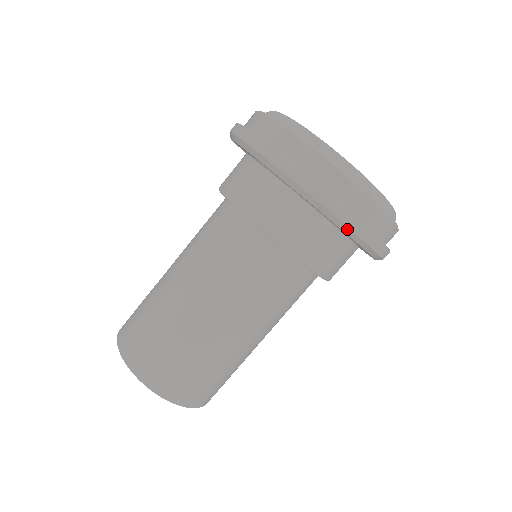
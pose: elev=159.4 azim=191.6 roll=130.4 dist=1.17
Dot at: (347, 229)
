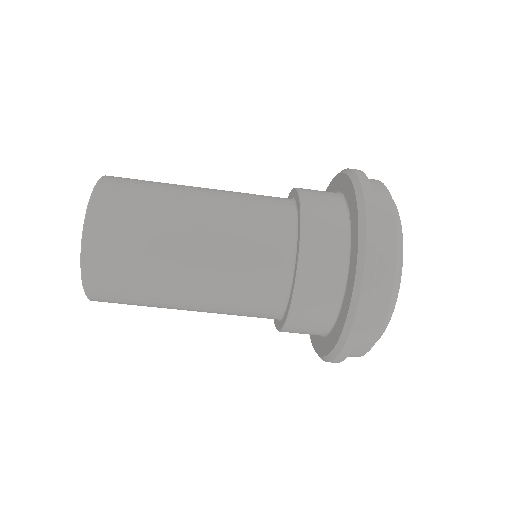
Dot at: (363, 235)
